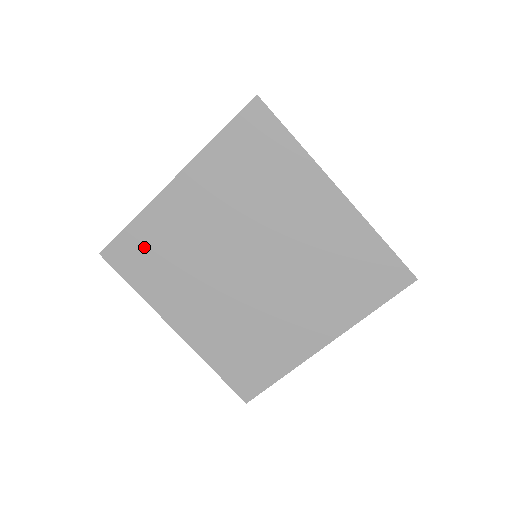
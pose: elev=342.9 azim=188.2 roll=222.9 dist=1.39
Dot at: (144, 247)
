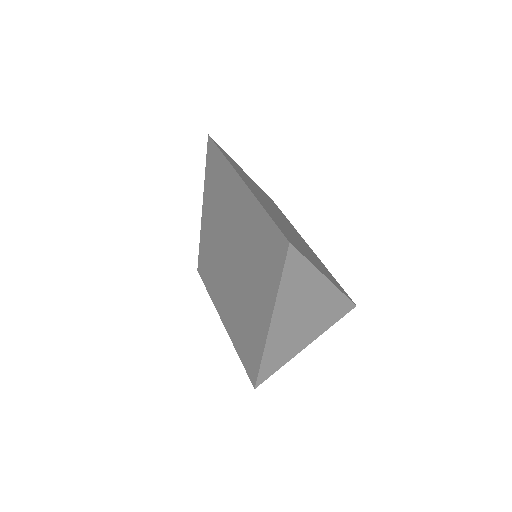
Dot at: (205, 260)
